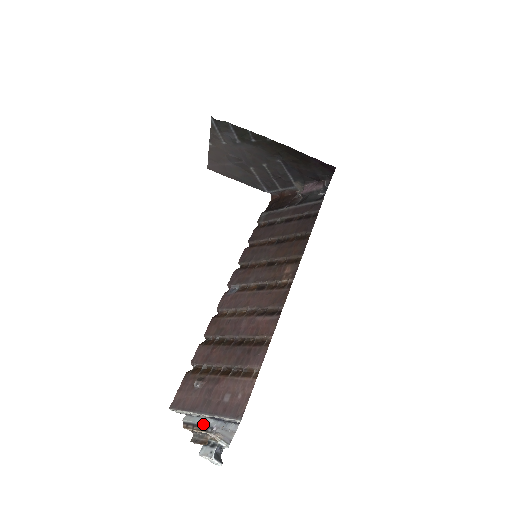
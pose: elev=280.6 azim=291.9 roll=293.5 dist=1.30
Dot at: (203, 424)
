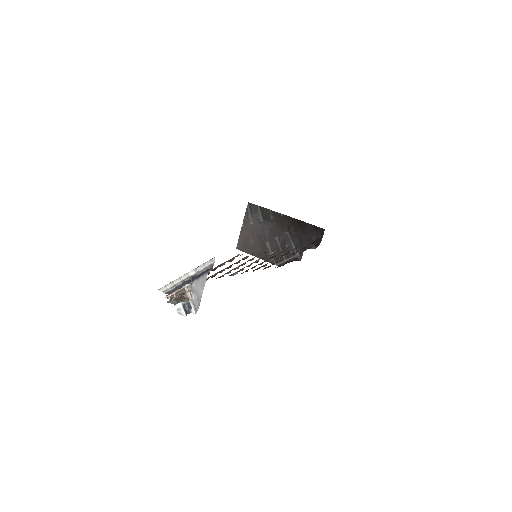
Dot at: occluded
